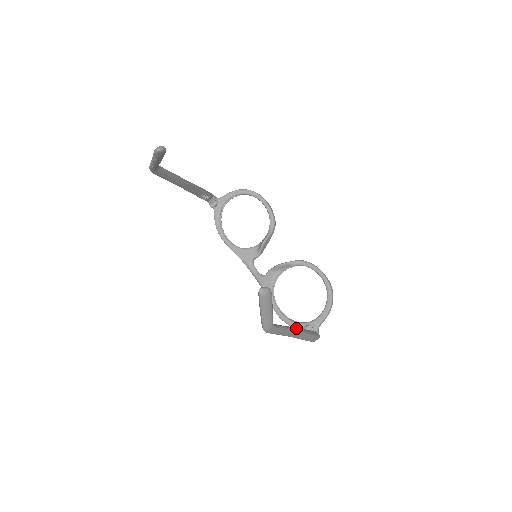
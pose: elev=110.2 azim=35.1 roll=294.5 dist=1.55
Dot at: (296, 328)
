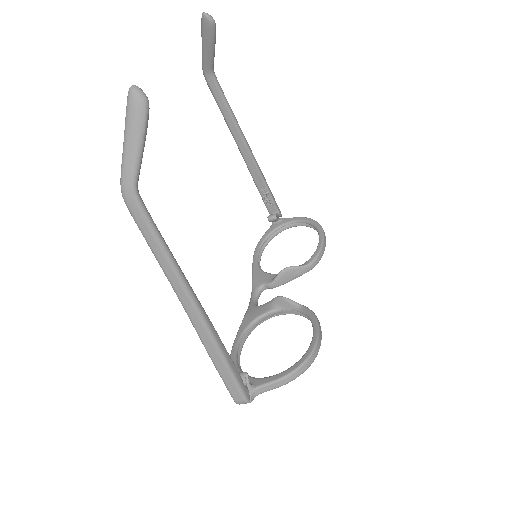
Dot at: occluded
